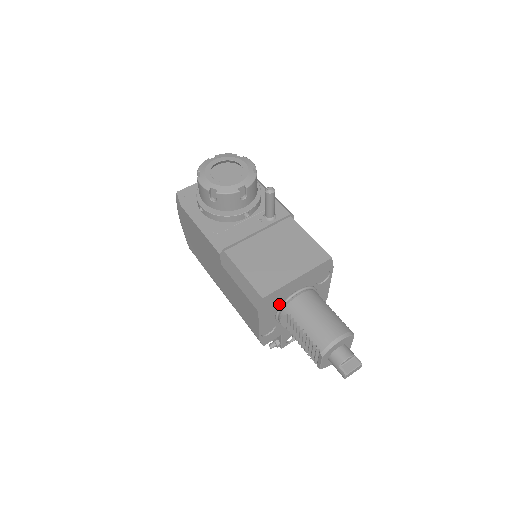
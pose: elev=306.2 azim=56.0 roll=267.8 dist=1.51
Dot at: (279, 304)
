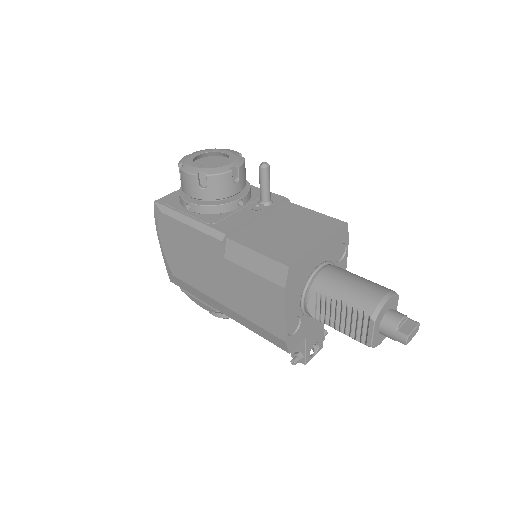
Dot at: (303, 283)
